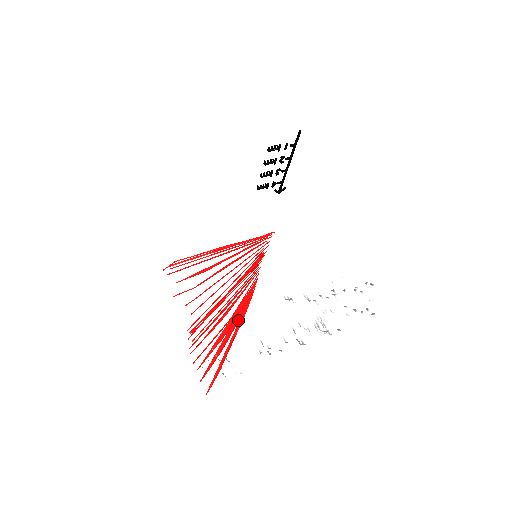
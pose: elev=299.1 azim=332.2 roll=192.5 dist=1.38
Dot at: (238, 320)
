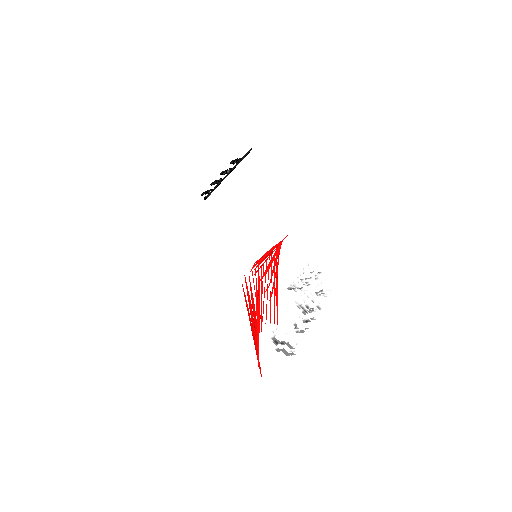
Dot at: (252, 312)
